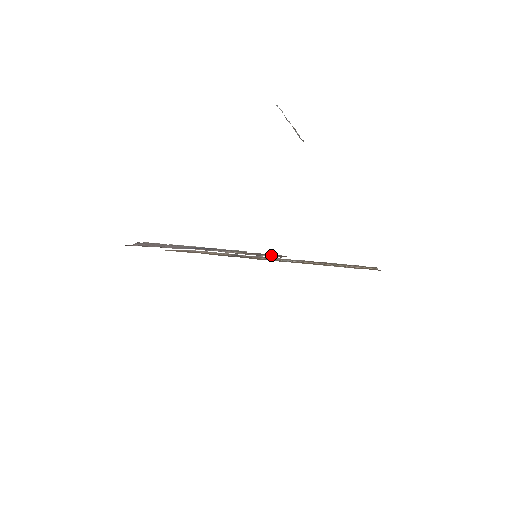
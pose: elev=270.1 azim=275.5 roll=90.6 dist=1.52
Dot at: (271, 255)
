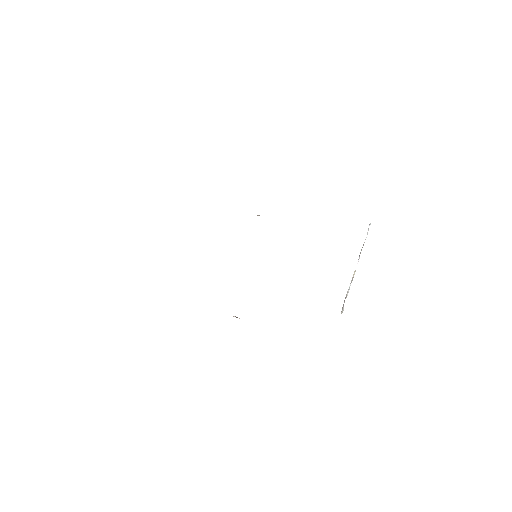
Dot at: occluded
